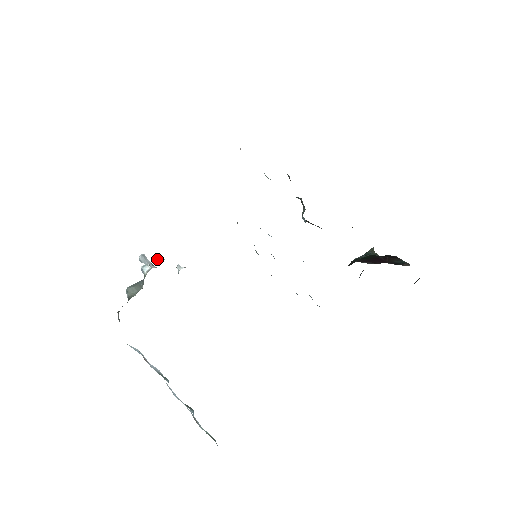
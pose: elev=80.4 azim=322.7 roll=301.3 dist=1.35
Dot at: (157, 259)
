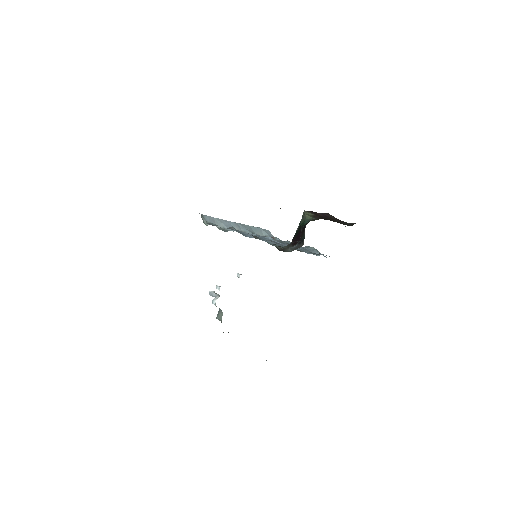
Dot at: (218, 289)
